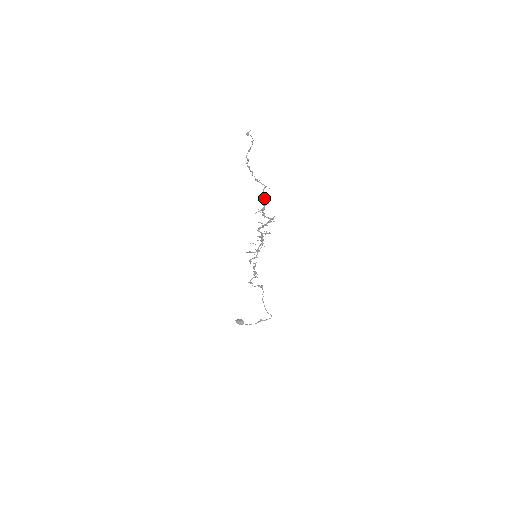
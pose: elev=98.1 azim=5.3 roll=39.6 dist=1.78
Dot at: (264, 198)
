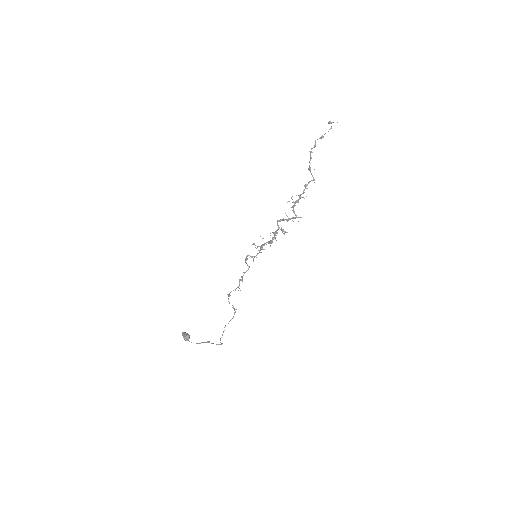
Dot at: occluded
